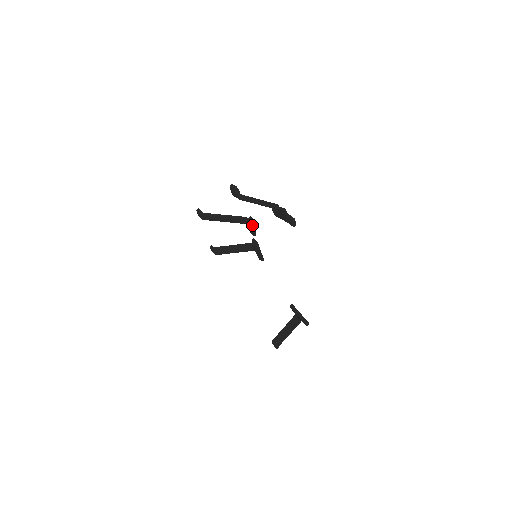
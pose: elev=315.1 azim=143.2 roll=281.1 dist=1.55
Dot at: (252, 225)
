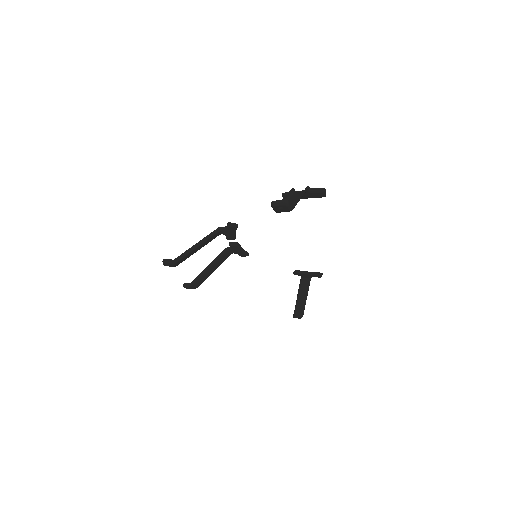
Dot at: (234, 230)
